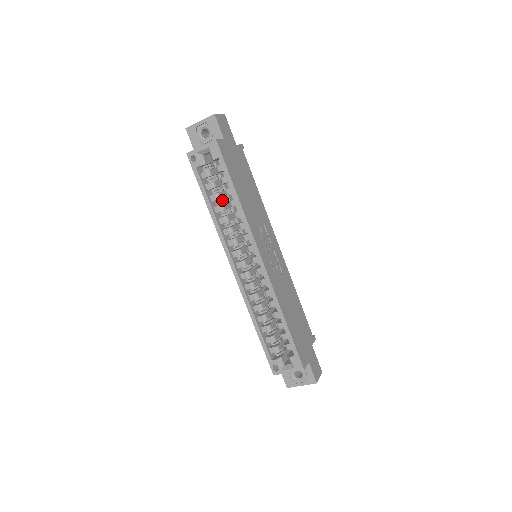
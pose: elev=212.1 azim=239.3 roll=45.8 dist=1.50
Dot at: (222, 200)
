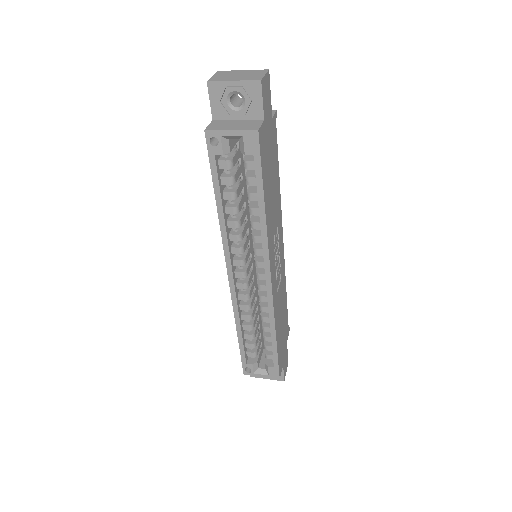
Dot at: occluded
